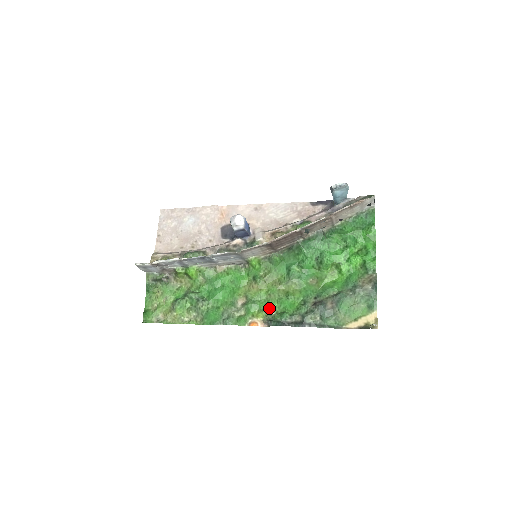
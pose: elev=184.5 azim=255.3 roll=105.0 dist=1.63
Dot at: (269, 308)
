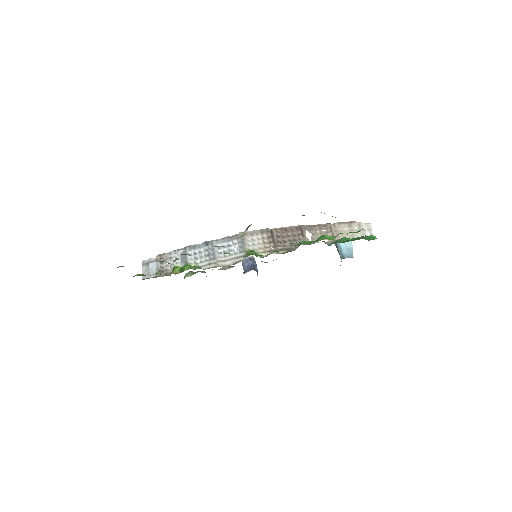
Dot at: occluded
